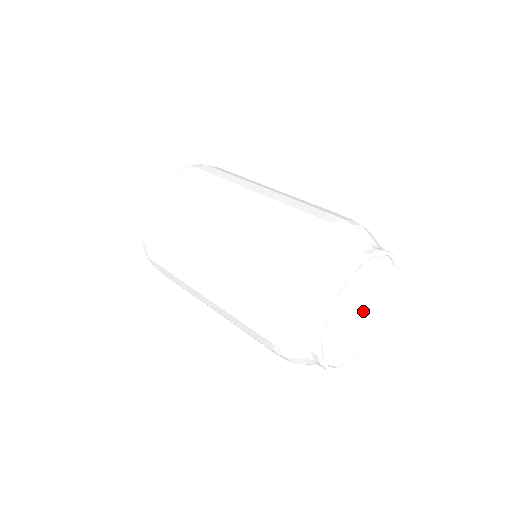
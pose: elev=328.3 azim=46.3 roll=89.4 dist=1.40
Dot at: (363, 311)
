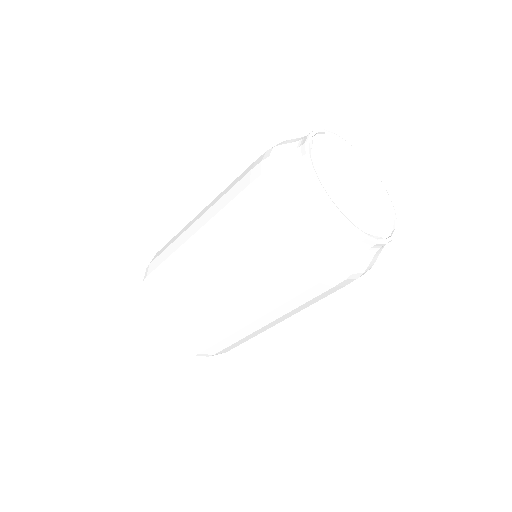
Dot at: (359, 191)
